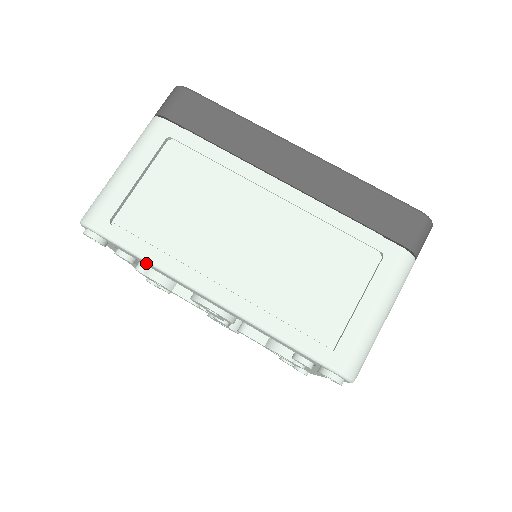
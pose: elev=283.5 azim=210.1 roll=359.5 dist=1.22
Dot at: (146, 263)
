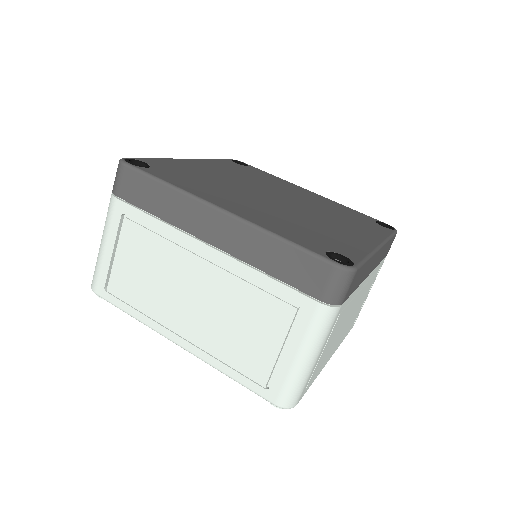
Dot at: occluded
